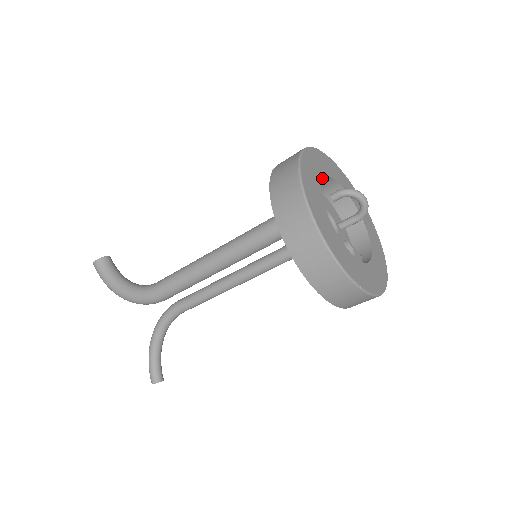
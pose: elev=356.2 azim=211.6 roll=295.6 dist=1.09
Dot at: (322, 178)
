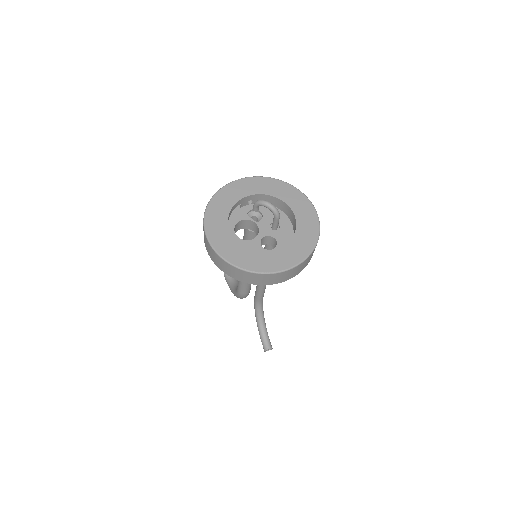
Dot at: (239, 200)
